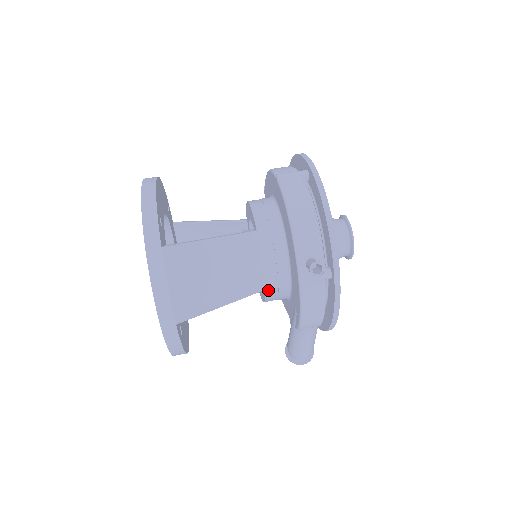
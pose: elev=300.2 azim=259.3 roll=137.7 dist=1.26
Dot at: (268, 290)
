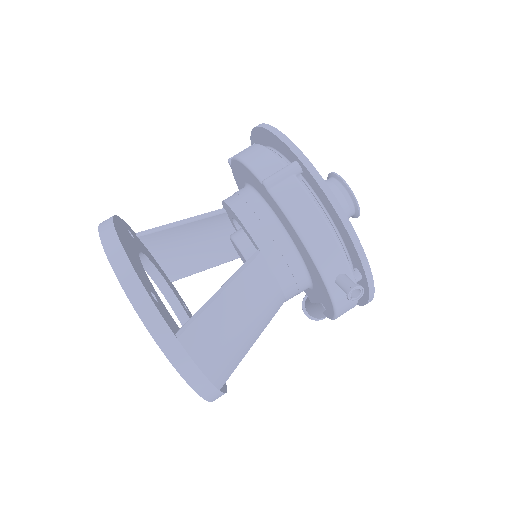
Dot at: (289, 298)
